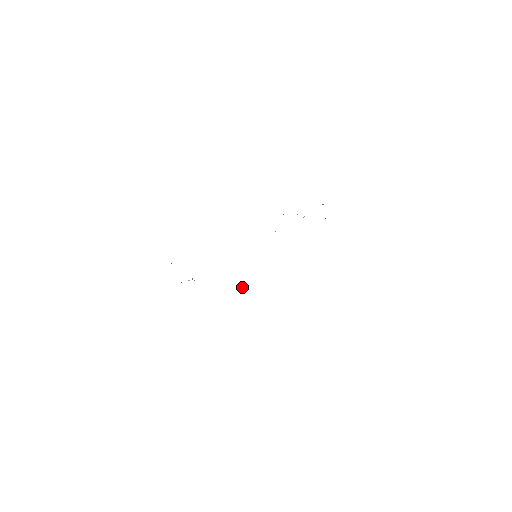
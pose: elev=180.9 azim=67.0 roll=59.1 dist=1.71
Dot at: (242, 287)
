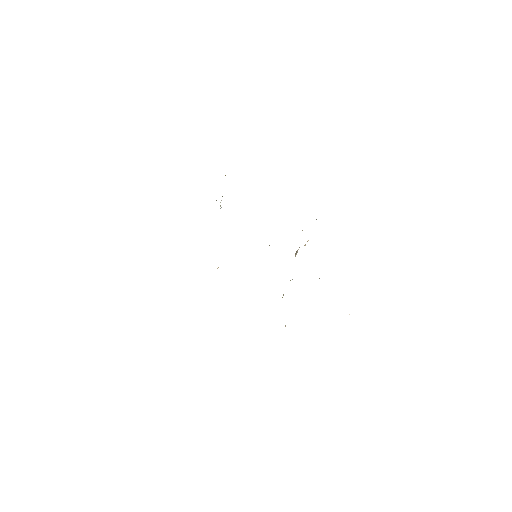
Dot at: (218, 267)
